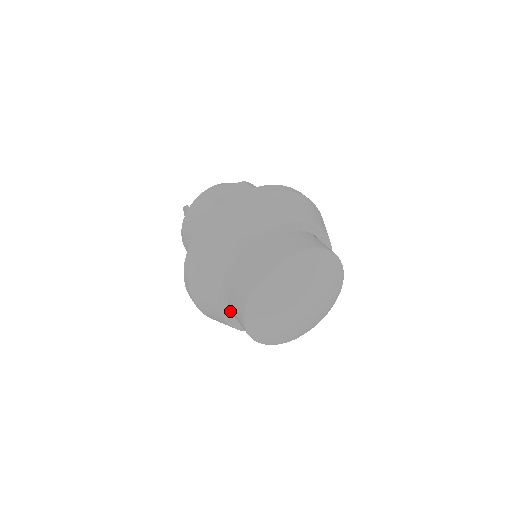
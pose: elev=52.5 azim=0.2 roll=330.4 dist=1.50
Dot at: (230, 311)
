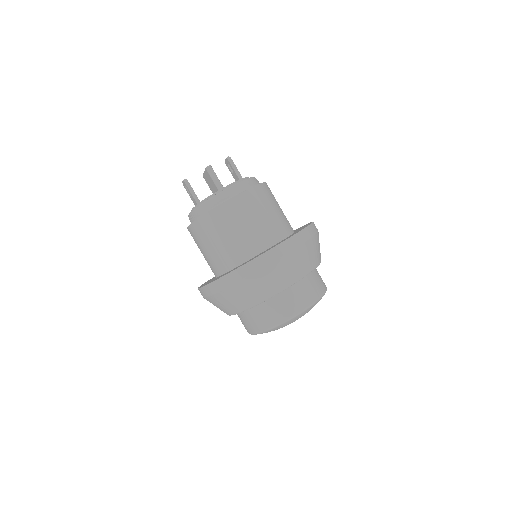
Dot at: occluded
